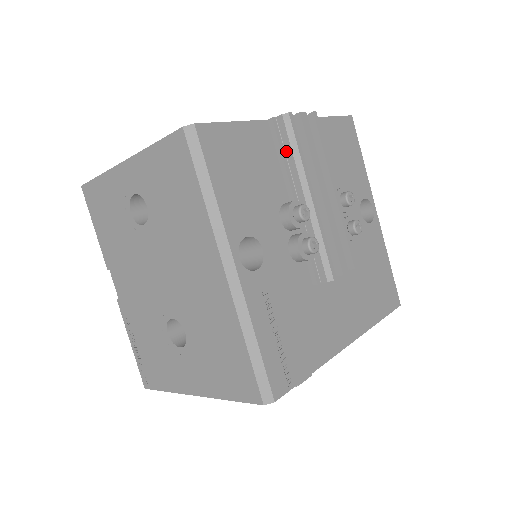
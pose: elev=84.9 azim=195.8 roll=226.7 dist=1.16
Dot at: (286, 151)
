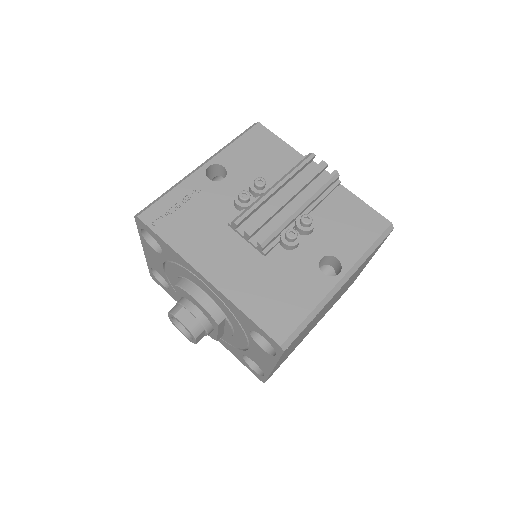
Dot at: occluded
